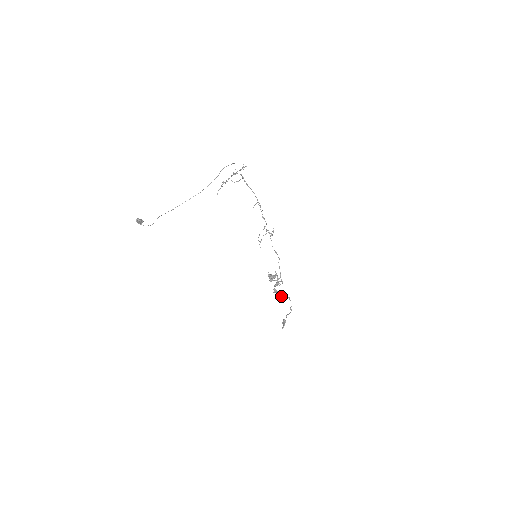
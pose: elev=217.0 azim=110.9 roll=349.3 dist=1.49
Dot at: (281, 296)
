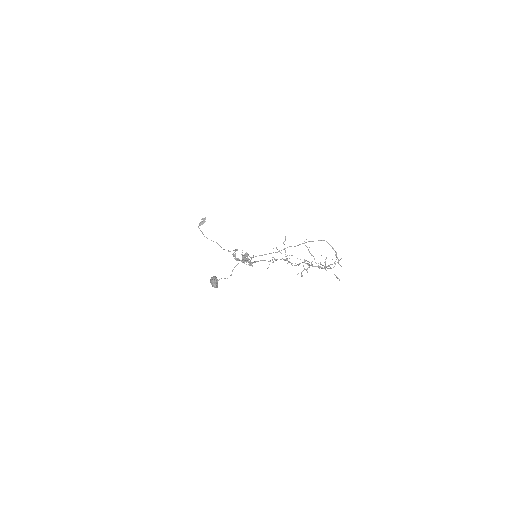
Dot at: (235, 256)
